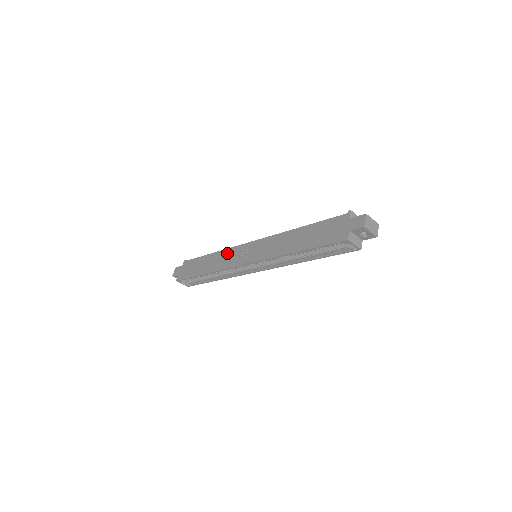
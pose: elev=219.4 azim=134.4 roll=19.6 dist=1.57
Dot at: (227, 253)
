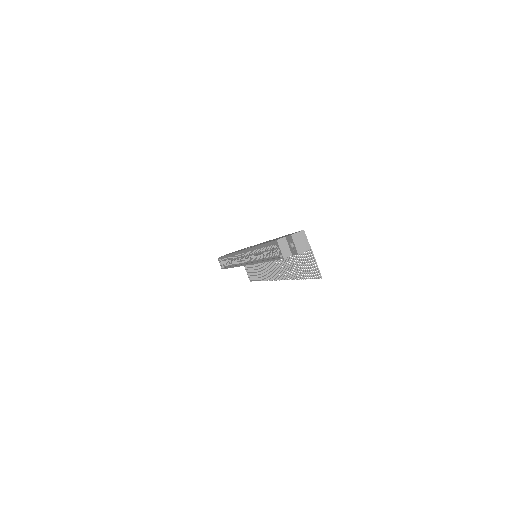
Dot at: occluded
